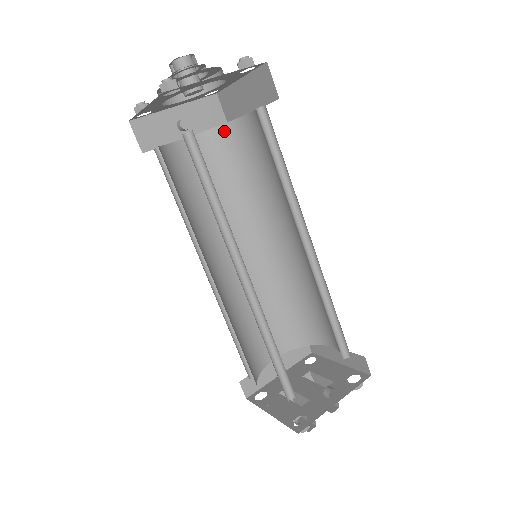
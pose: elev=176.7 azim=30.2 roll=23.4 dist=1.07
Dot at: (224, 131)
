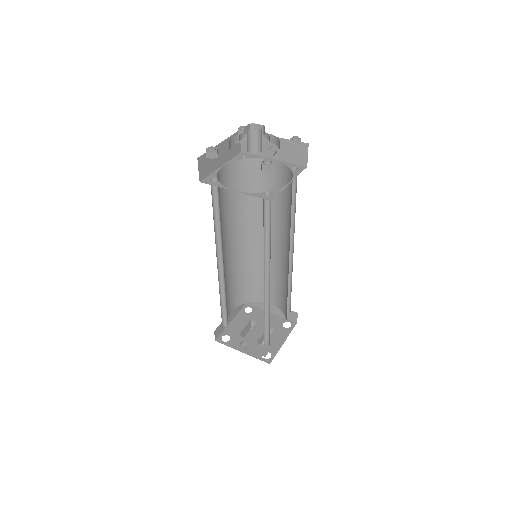
Dot at: (290, 174)
